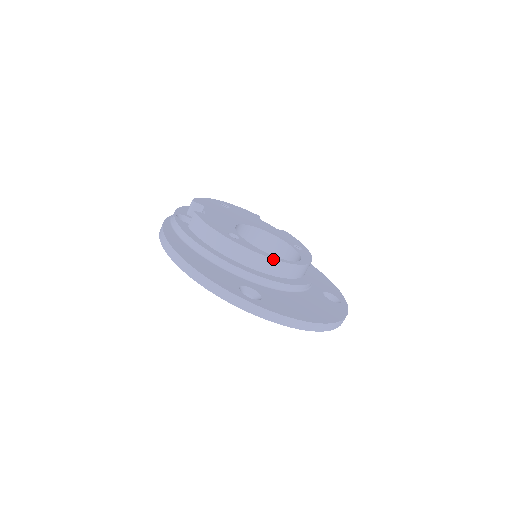
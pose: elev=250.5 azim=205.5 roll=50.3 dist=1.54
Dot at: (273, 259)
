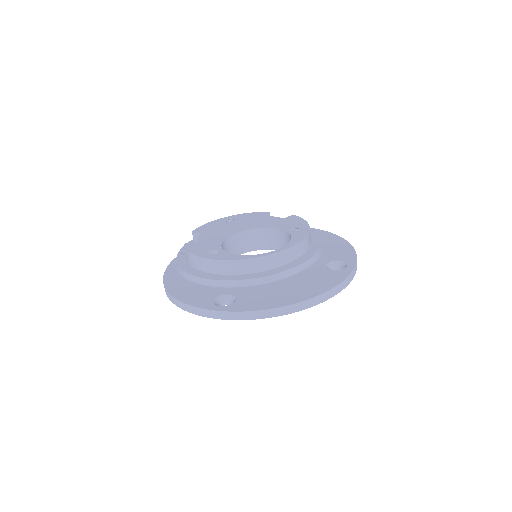
Dot at: (246, 259)
